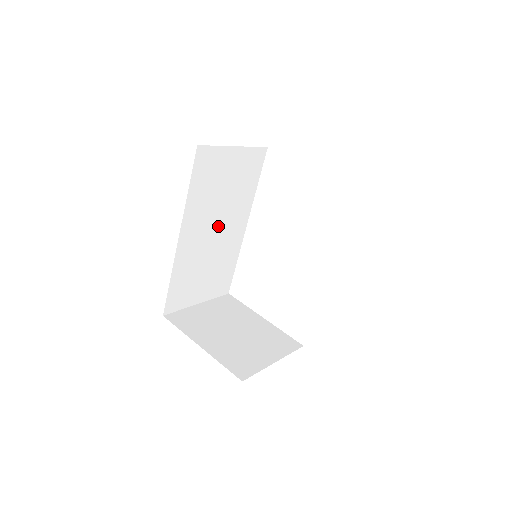
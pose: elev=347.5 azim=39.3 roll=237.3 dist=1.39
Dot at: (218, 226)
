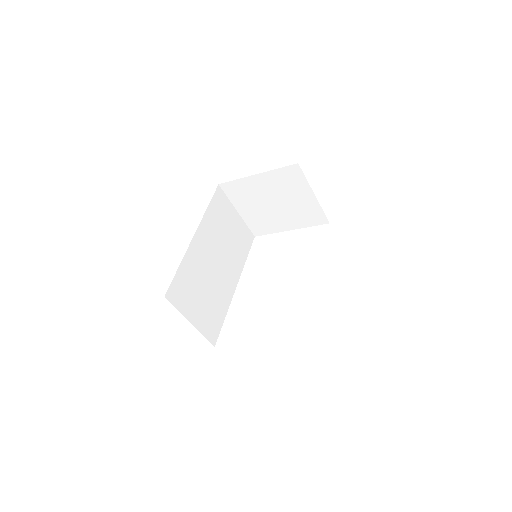
Dot at: (219, 260)
